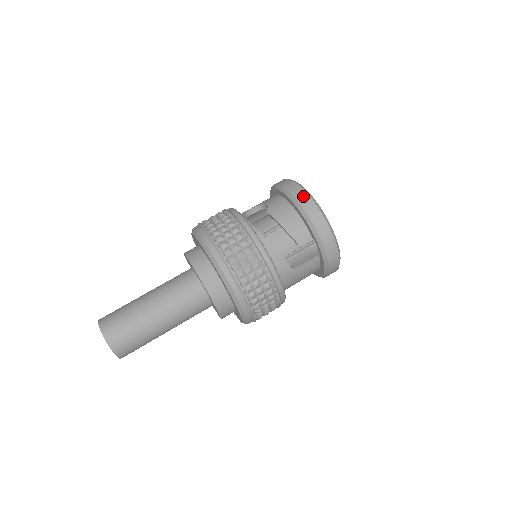
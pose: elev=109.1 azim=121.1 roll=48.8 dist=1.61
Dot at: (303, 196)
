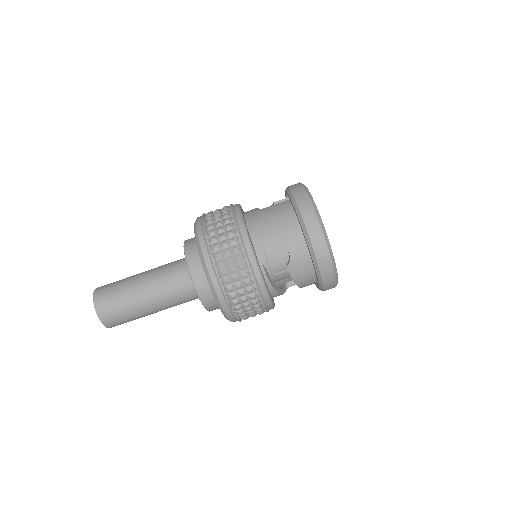
Dot at: (329, 273)
